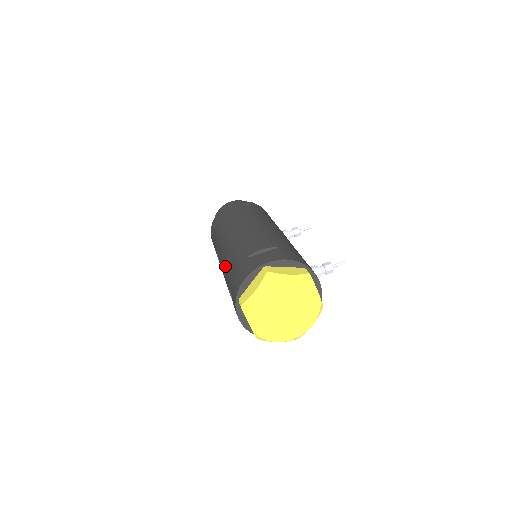
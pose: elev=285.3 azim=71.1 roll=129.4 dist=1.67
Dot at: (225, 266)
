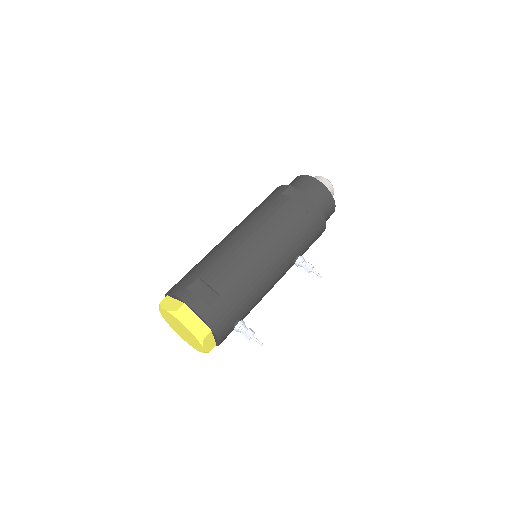
Dot at: (209, 252)
